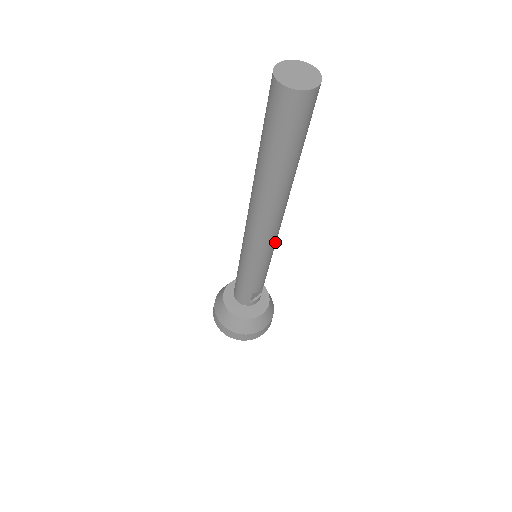
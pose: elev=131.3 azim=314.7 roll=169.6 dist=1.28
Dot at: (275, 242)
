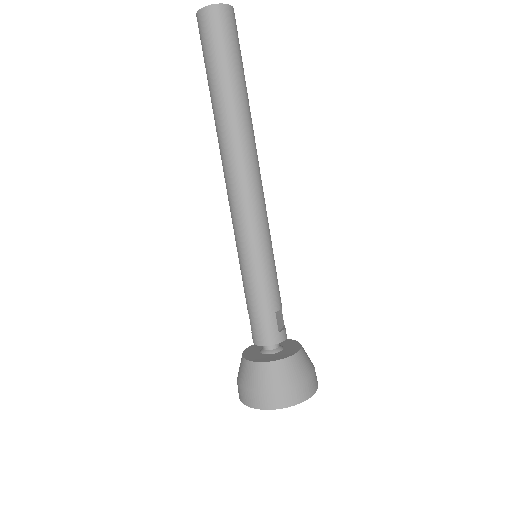
Dot at: (266, 213)
